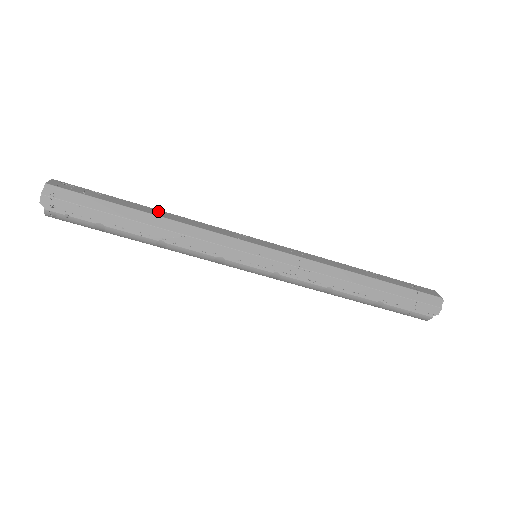
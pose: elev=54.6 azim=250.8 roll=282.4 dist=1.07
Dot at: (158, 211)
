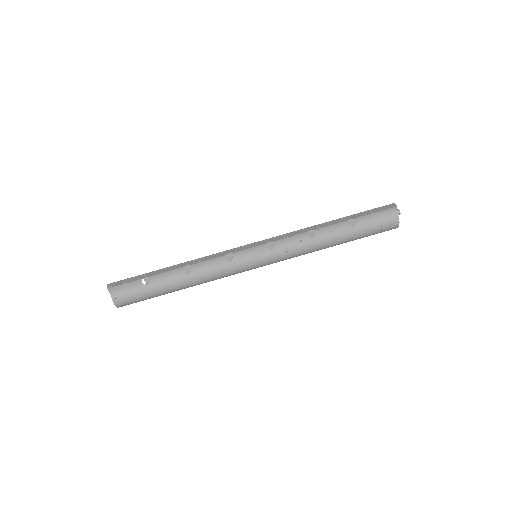
Dot at: occluded
